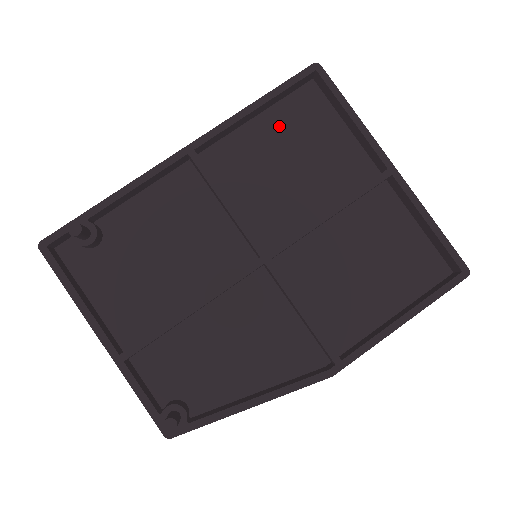
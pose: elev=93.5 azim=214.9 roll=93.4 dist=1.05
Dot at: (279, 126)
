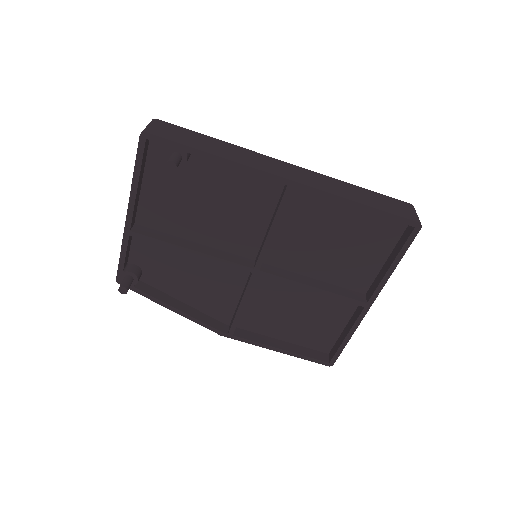
Dot at: (357, 220)
